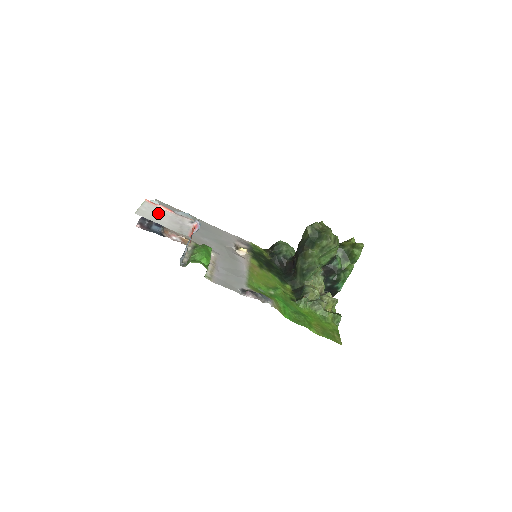
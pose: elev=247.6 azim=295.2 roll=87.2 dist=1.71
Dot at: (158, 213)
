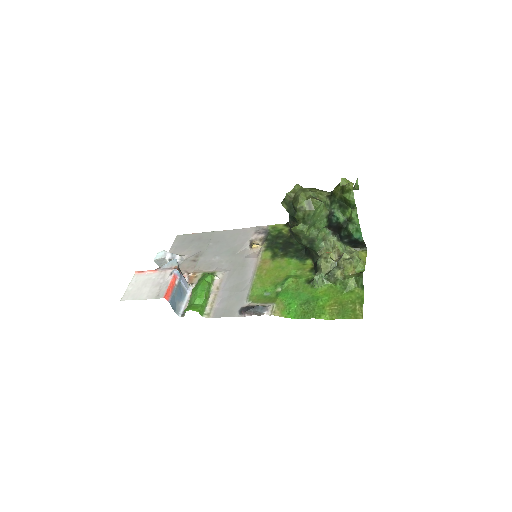
Dot at: (142, 284)
